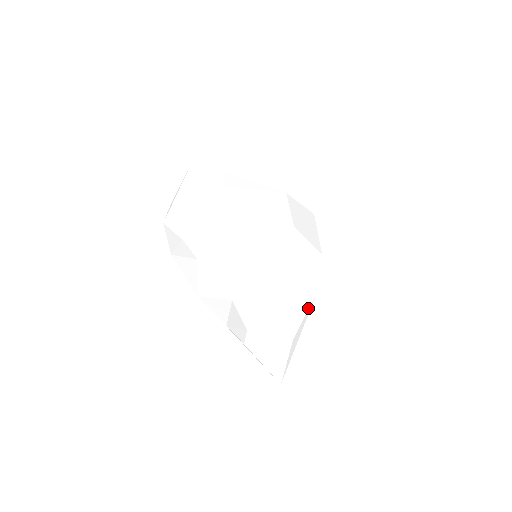
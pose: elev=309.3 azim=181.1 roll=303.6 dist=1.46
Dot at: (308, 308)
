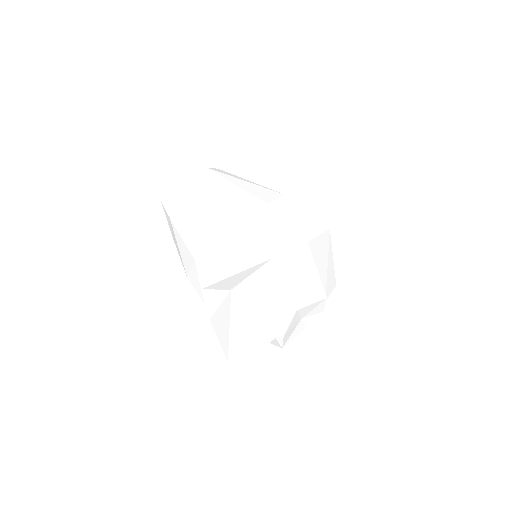
Dot at: (259, 268)
